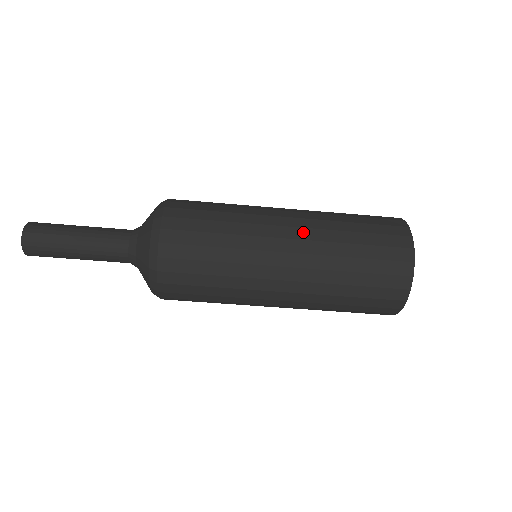
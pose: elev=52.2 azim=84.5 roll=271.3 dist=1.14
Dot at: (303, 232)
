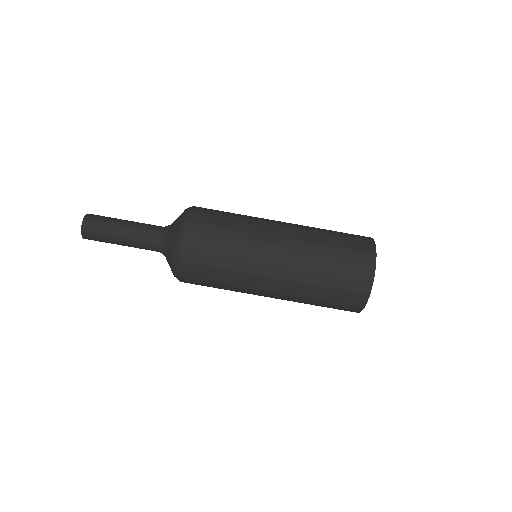
Dot at: occluded
